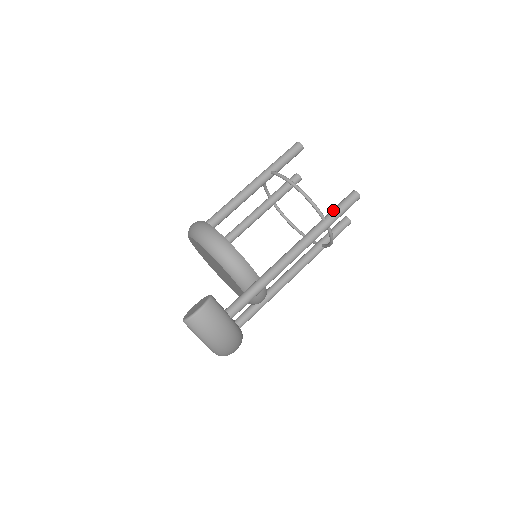
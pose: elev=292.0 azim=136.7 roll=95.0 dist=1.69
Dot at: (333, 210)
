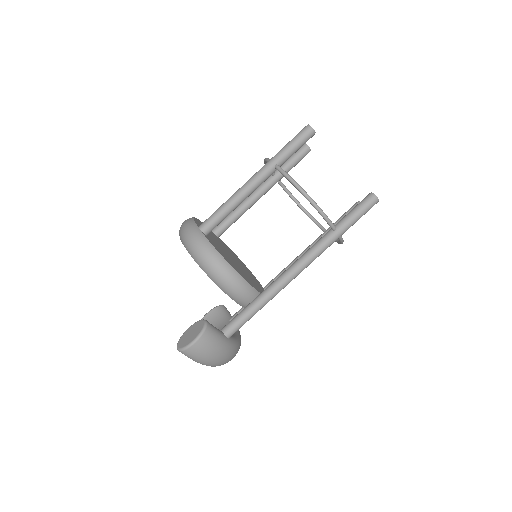
Dot at: (346, 218)
